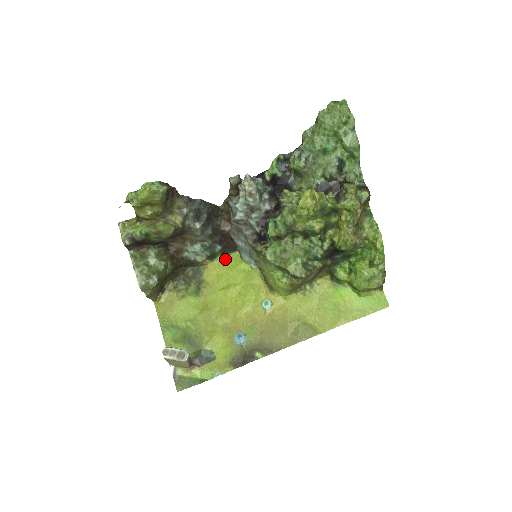
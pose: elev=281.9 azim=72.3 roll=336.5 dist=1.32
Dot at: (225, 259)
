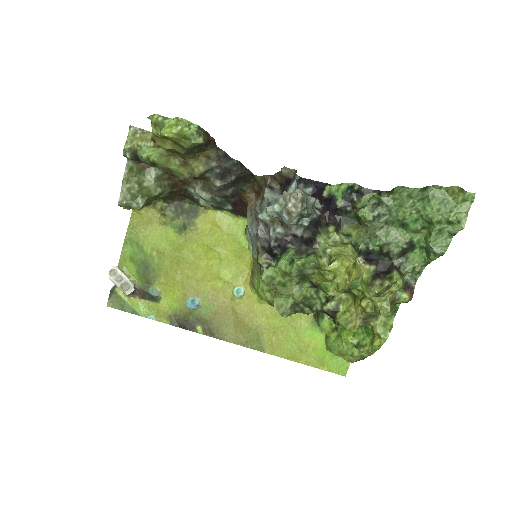
Dot at: (230, 218)
